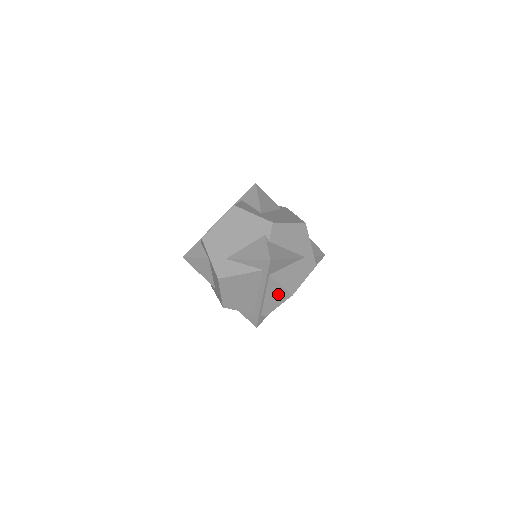
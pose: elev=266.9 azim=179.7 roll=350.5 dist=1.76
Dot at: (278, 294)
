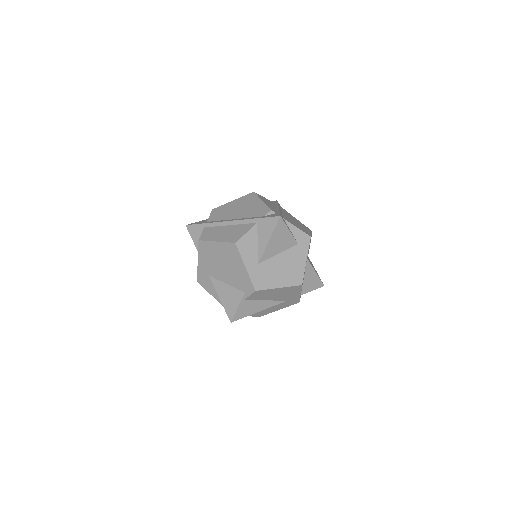
Dot at: occluded
